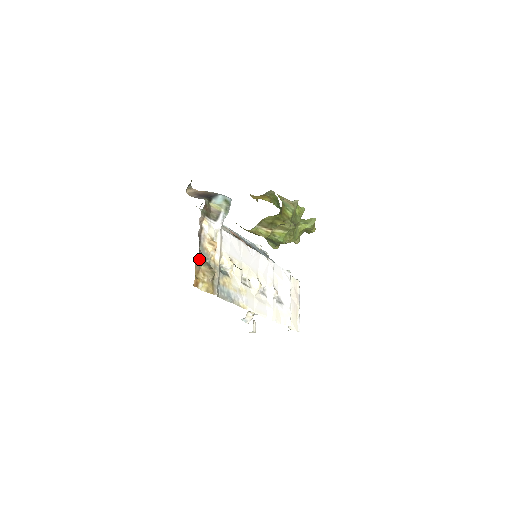
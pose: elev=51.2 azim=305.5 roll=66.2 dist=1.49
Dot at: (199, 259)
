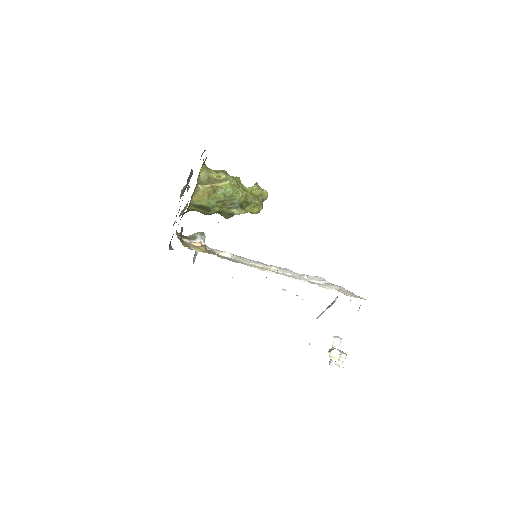
Dot at: occluded
